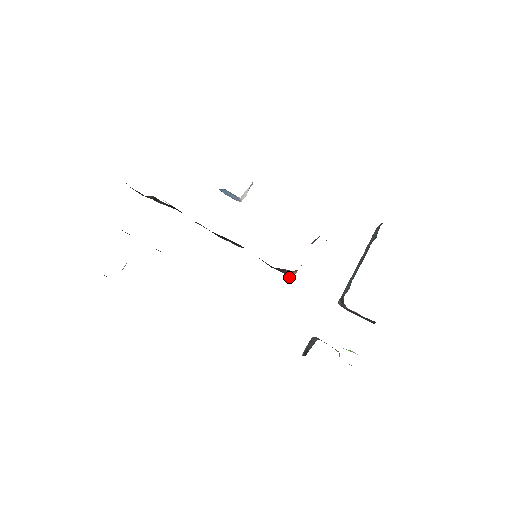
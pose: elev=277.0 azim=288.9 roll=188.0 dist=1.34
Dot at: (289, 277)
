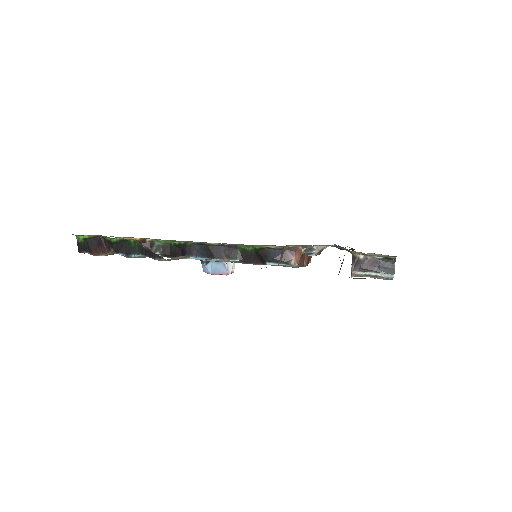
Dot at: (294, 265)
